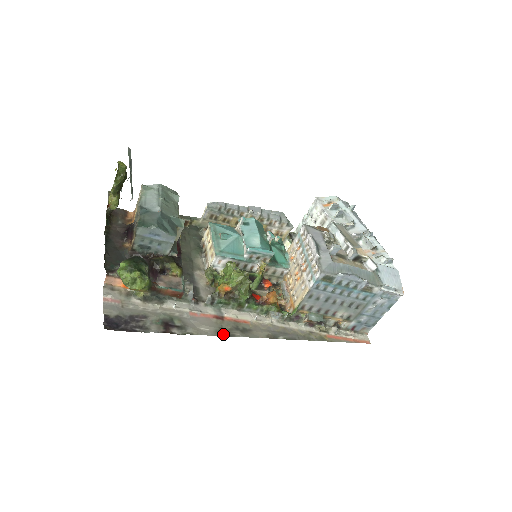
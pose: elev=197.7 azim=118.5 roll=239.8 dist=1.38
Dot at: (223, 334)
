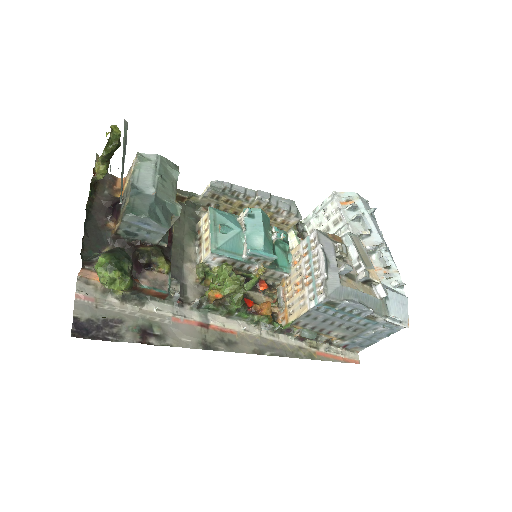
Dot at: (206, 347)
